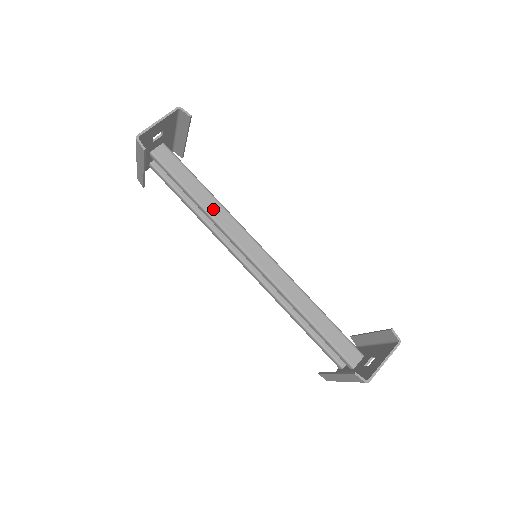
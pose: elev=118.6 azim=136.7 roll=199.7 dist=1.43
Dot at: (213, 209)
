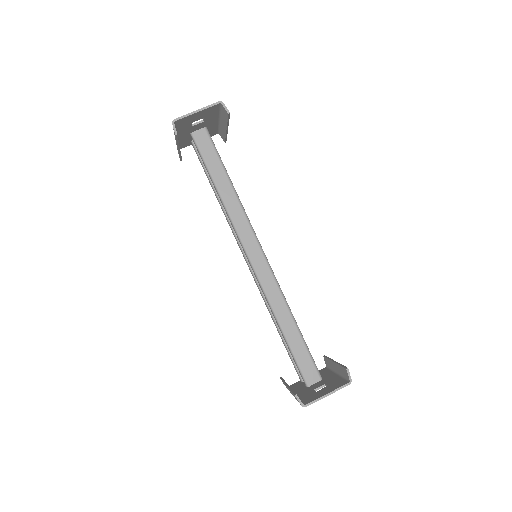
Dot at: (230, 202)
